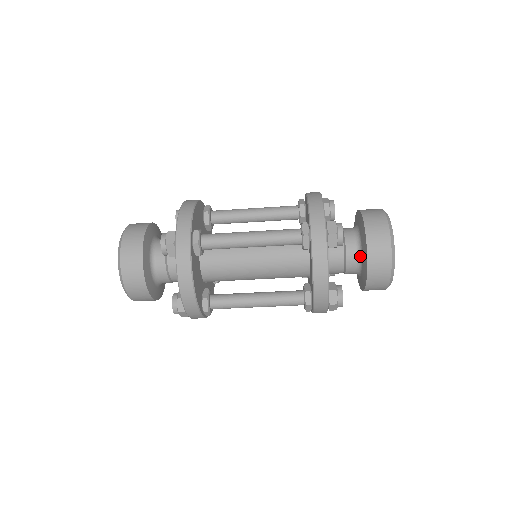
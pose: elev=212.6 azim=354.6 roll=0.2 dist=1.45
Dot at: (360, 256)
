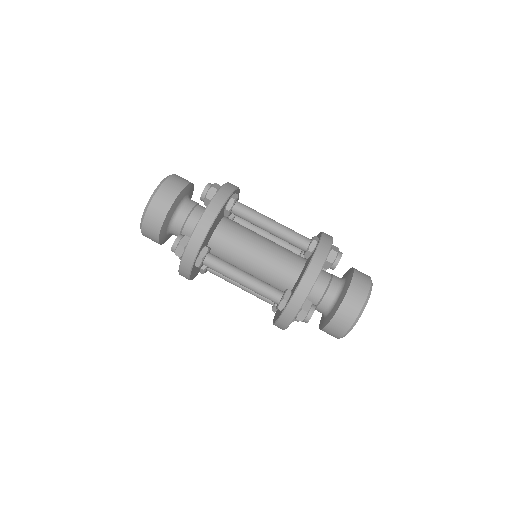
Dot at: (325, 315)
